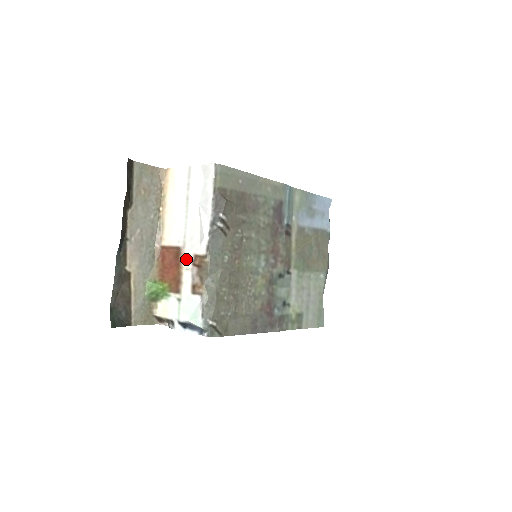
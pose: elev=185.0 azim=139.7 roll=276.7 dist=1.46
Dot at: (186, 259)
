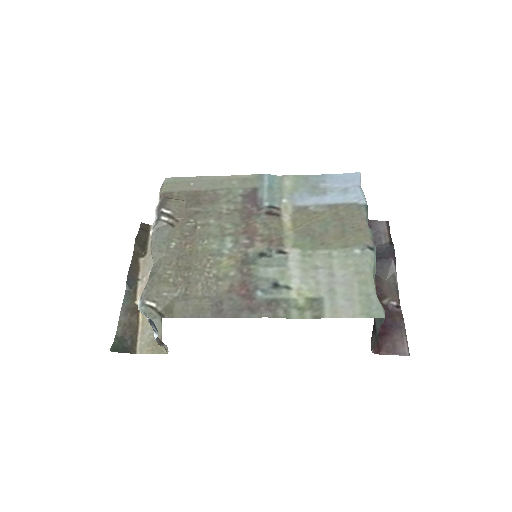
Dot at: occluded
